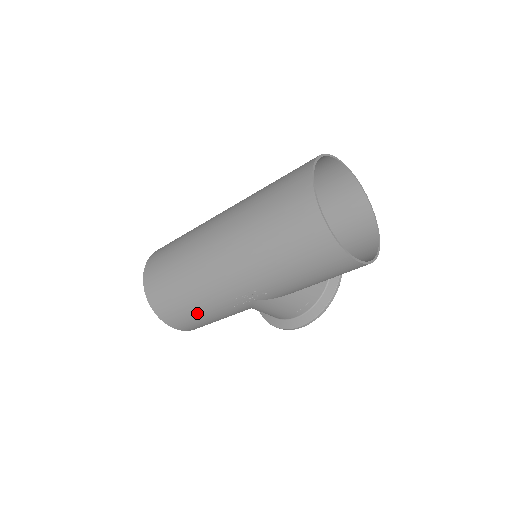
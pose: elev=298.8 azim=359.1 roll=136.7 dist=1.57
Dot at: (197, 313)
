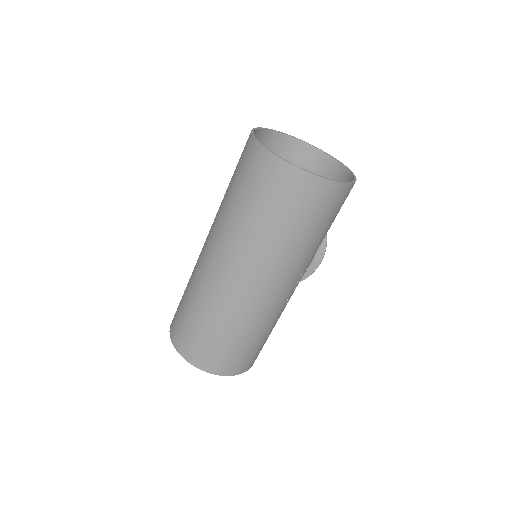
Dot at: (266, 337)
